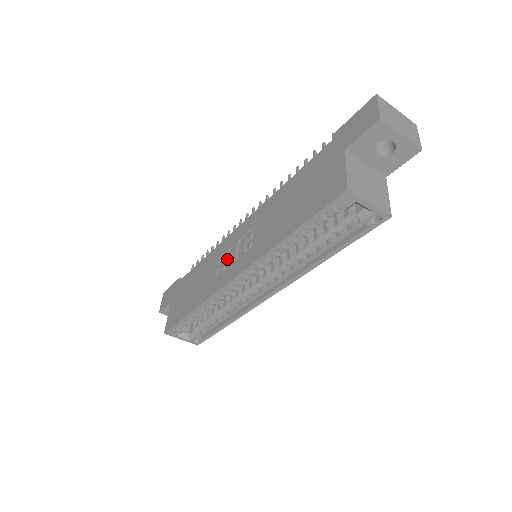
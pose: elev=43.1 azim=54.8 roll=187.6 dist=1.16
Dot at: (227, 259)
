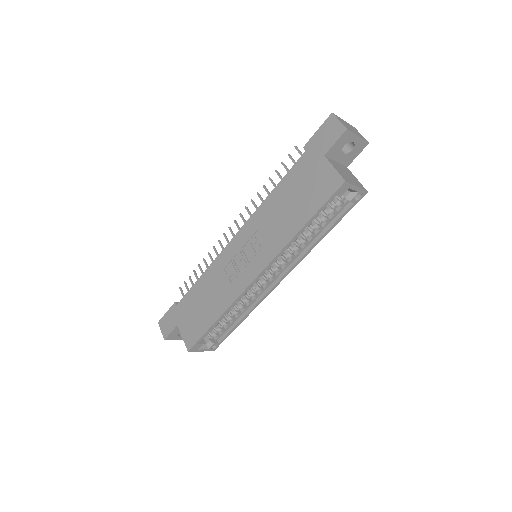
Dot at: (236, 266)
